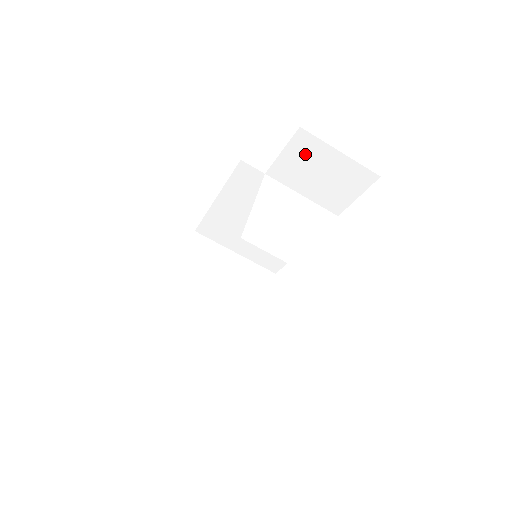
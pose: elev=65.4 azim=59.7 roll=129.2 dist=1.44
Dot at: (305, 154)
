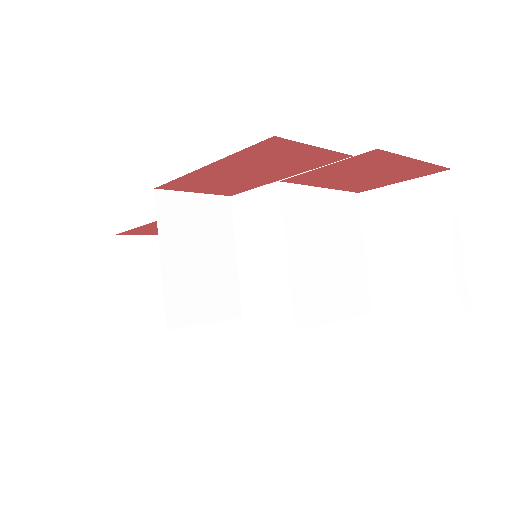
Dot at: (422, 206)
